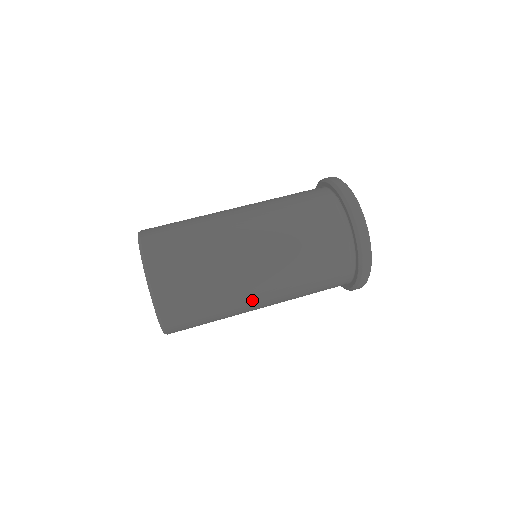
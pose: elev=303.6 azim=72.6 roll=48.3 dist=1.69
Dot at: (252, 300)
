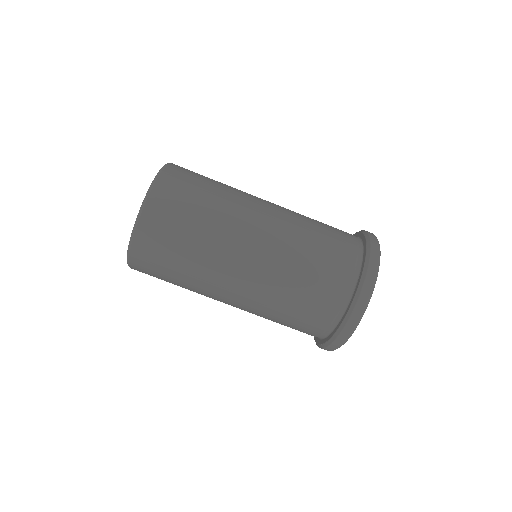
Dot at: (217, 300)
